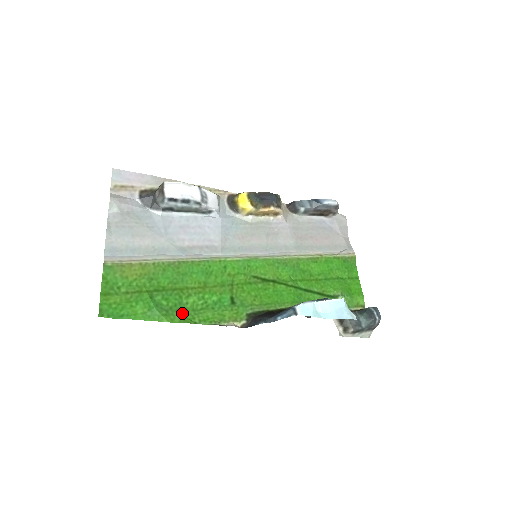
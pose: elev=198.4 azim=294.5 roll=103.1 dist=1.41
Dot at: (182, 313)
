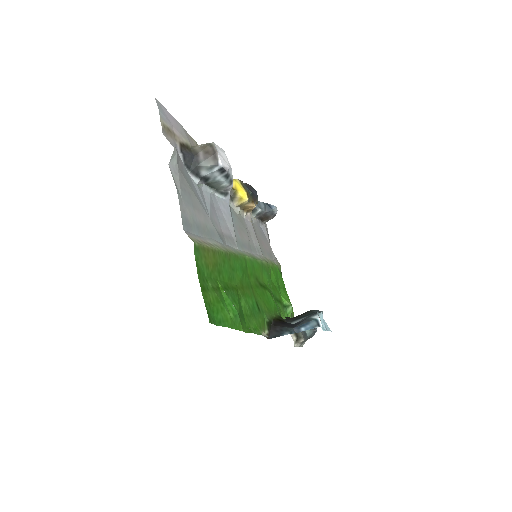
Dot at: (244, 320)
